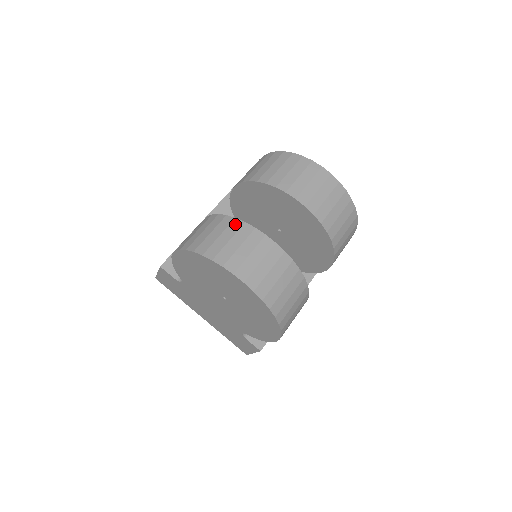
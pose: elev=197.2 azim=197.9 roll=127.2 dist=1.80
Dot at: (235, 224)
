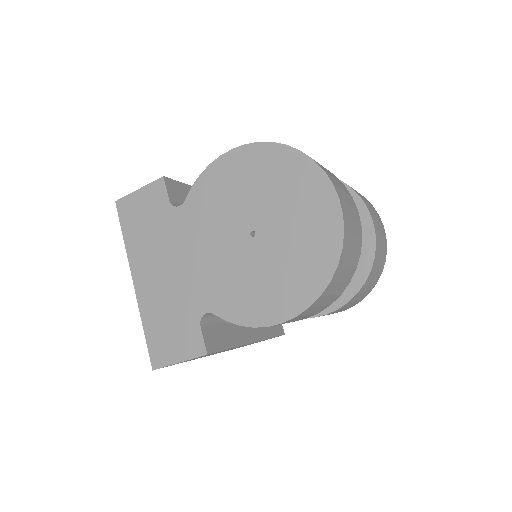
Dot at: occluded
